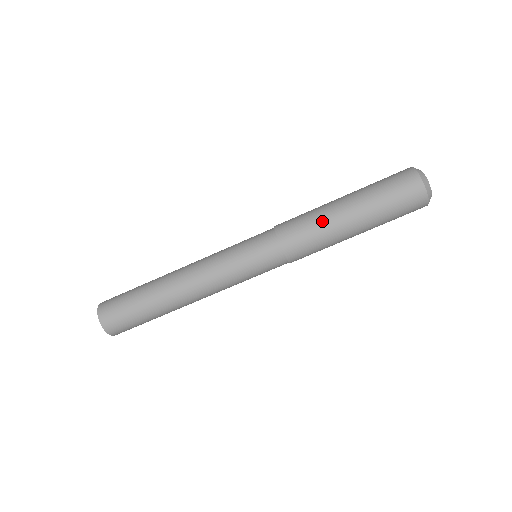
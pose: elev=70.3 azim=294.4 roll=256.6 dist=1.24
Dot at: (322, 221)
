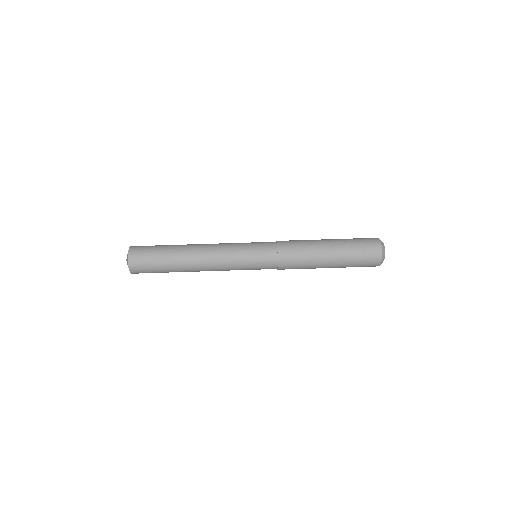
Dot at: occluded
